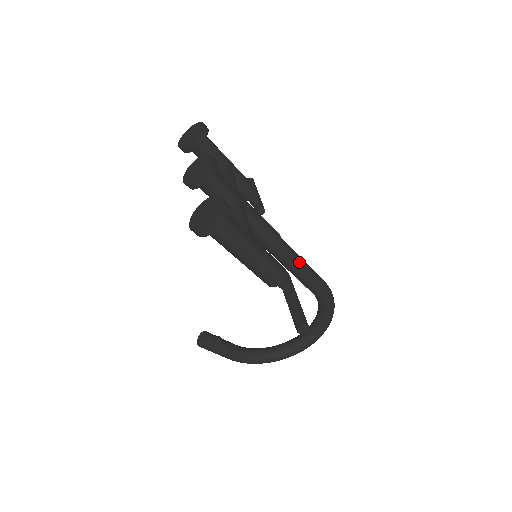
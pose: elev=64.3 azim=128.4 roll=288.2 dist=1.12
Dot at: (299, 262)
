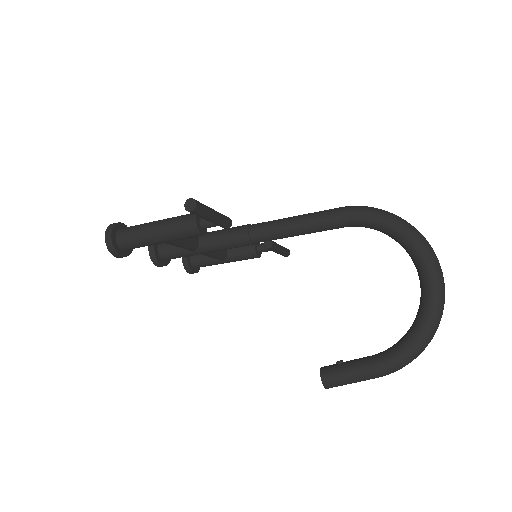
Dot at: (284, 220)
